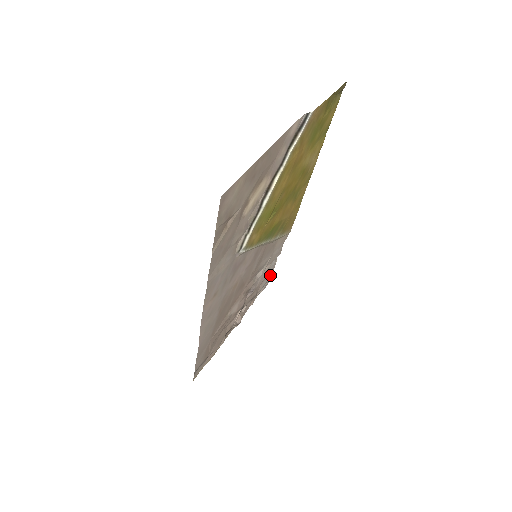
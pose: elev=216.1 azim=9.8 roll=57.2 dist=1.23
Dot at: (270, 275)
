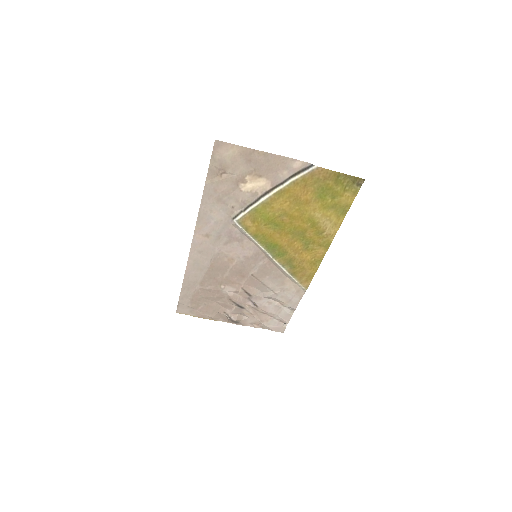
Dot at: (285, 325)
